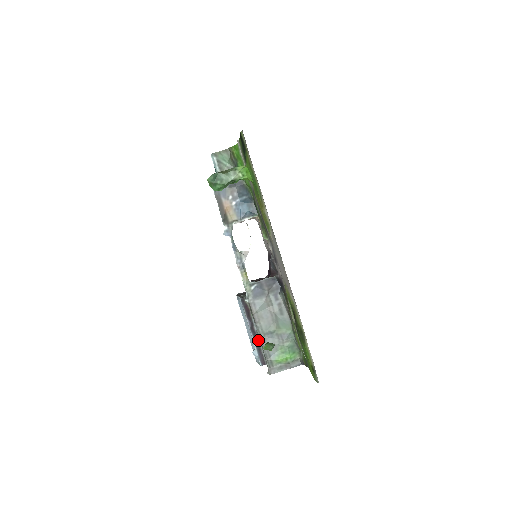
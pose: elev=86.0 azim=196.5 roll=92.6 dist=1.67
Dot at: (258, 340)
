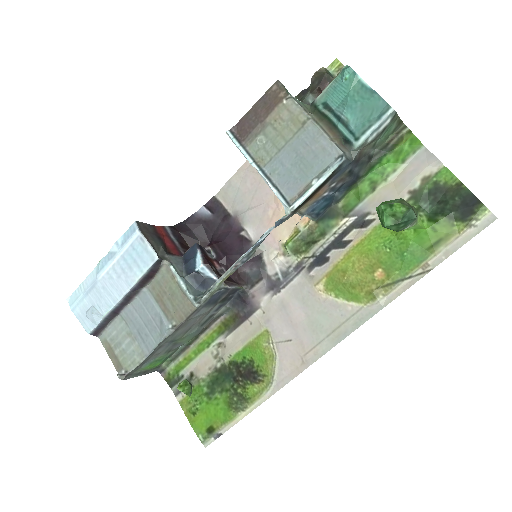
Dot at: (121, 311)
